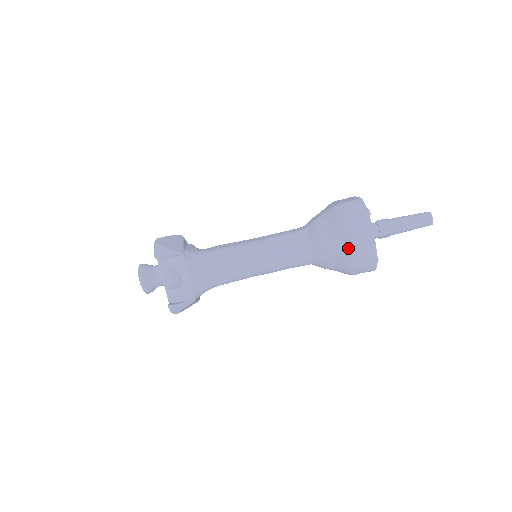
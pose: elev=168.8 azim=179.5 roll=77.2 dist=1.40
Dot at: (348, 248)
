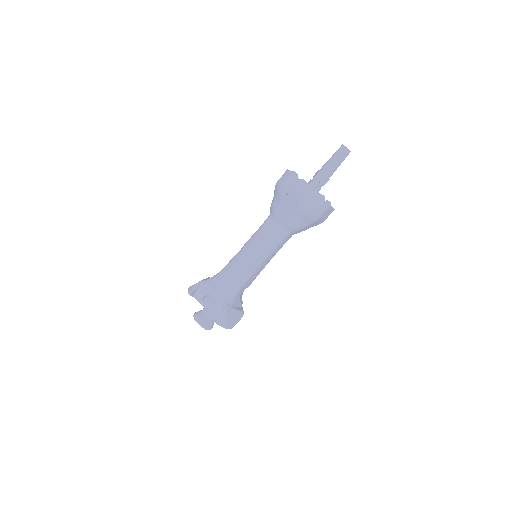
Dot at: (294, 202)
